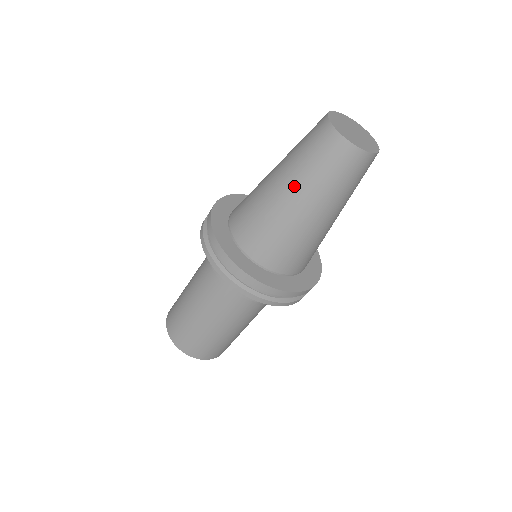
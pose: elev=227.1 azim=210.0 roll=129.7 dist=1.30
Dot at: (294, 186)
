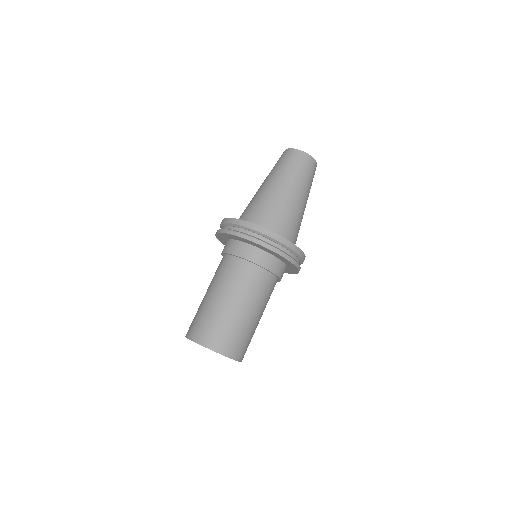
Dot at: (292, 185)
